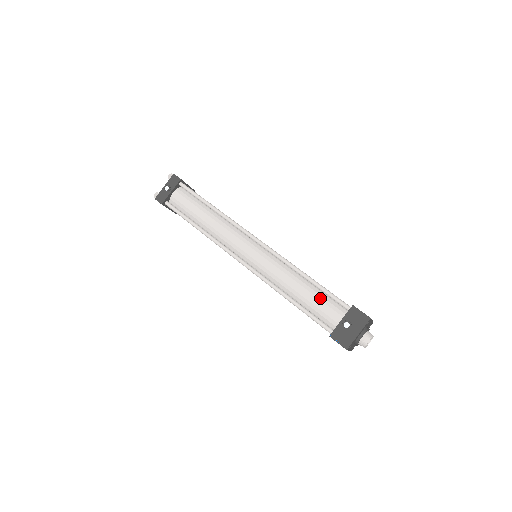
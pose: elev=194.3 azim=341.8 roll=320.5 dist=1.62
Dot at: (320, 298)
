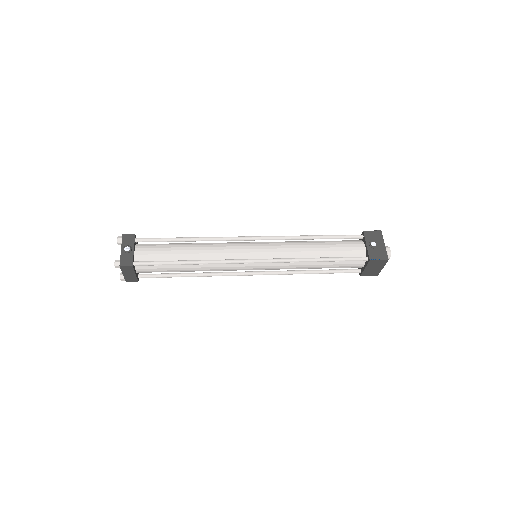
Dot at: (337, 244)
